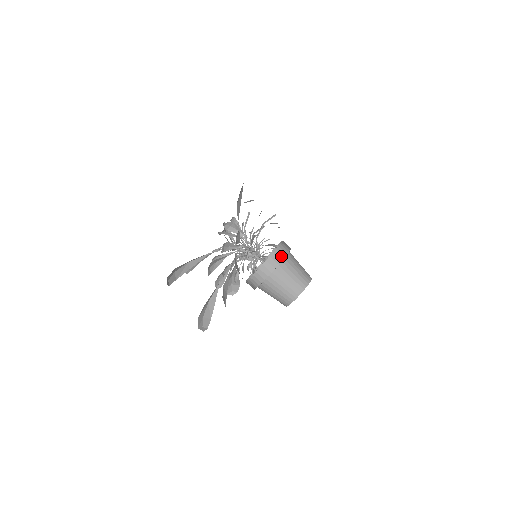
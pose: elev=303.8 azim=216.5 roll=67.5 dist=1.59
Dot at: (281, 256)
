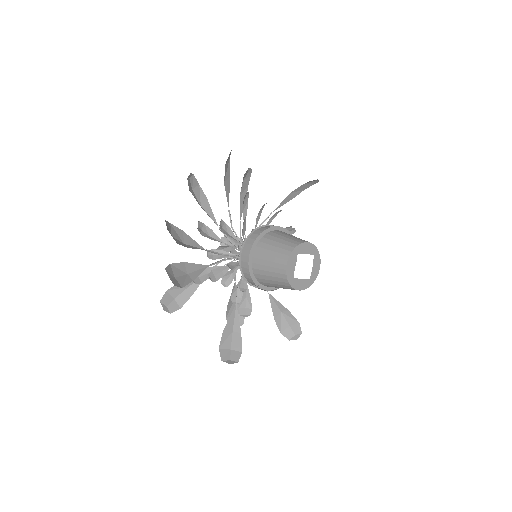
Dot at: (261, 232)
